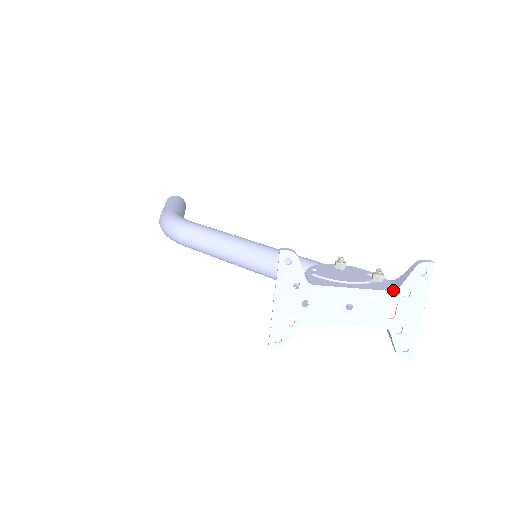
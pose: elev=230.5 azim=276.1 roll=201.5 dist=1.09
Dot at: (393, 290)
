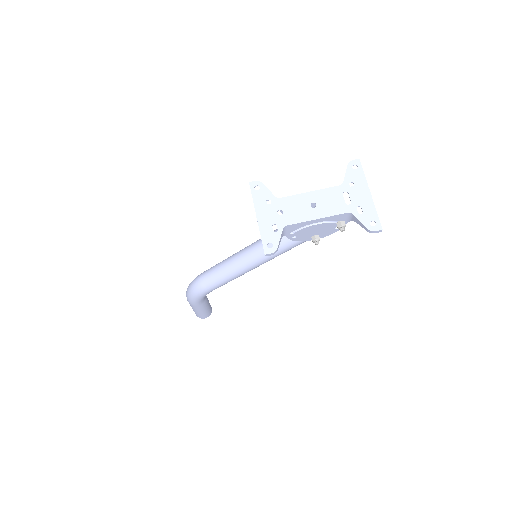
Dot at: (340, 185)
